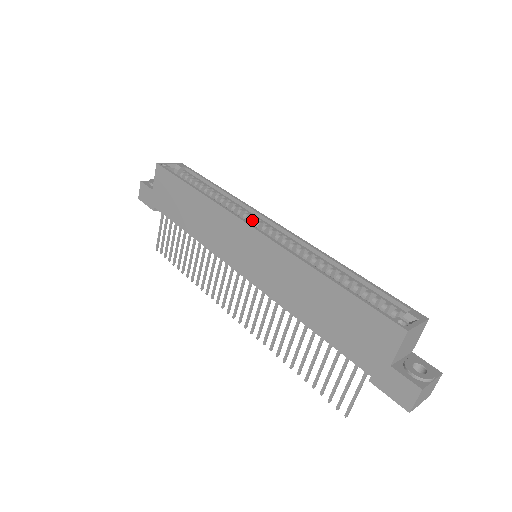
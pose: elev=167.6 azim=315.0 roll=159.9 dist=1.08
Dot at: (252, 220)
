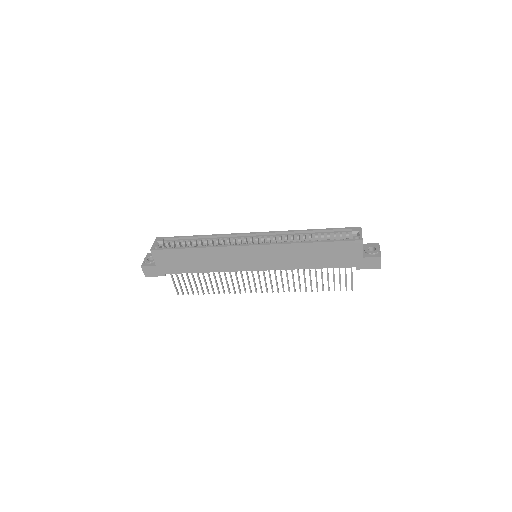
Dot at: (240, 241)
